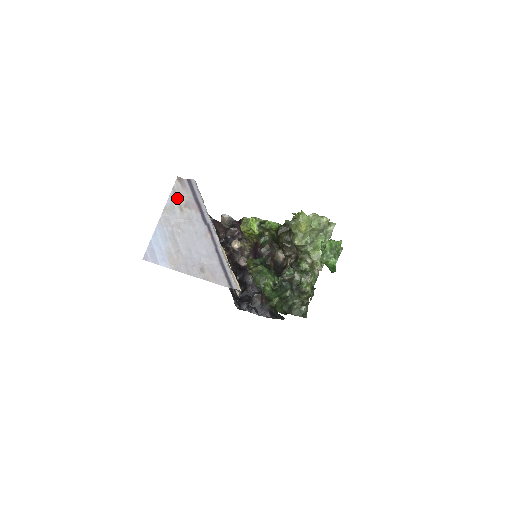
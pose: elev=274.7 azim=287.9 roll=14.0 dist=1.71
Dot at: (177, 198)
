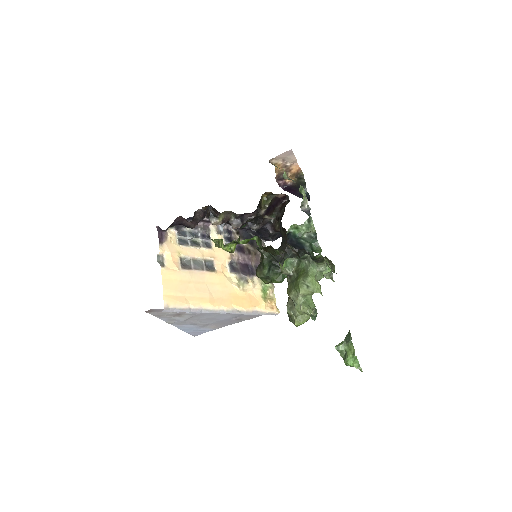
Dot at: (166, 316)
